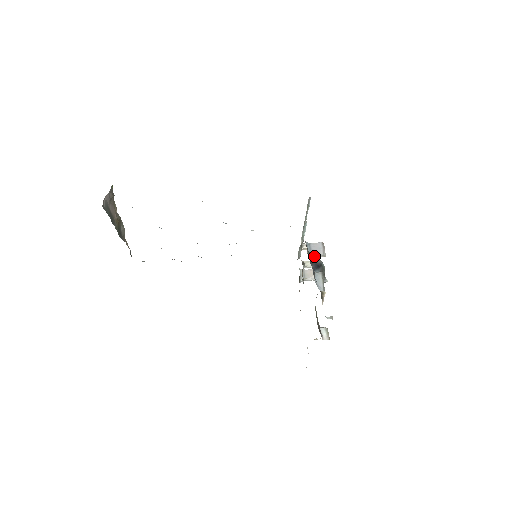
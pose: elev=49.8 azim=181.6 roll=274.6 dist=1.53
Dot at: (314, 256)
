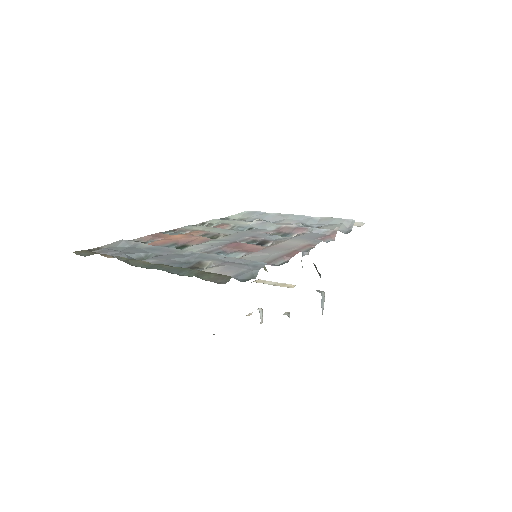
Dot at: occluded
